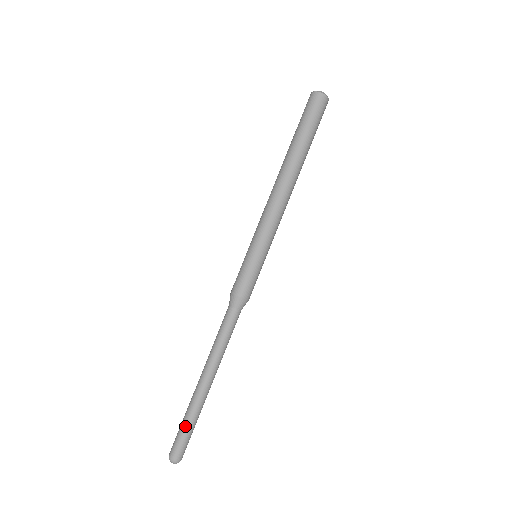
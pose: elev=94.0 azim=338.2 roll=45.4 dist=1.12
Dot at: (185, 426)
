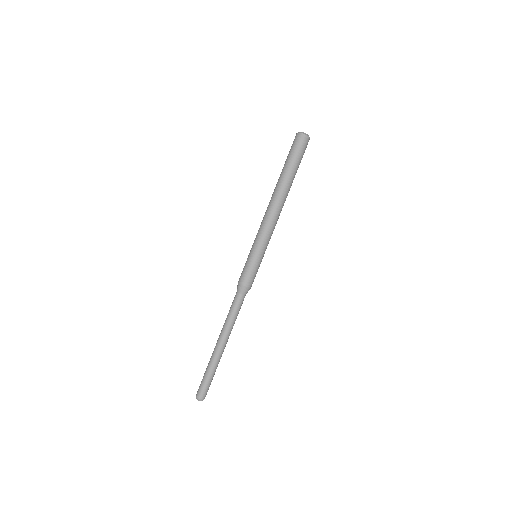
Dot at: (211, 377)
